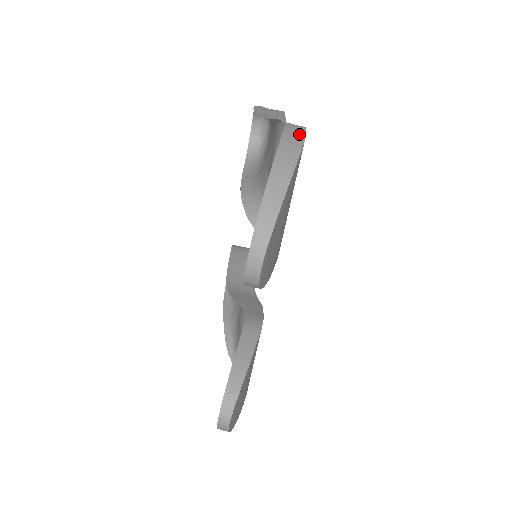
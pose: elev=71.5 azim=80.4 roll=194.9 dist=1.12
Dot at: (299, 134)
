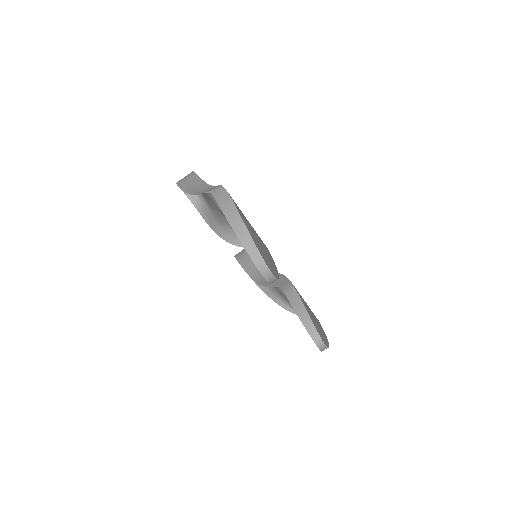
Dot at: (224, 194)
